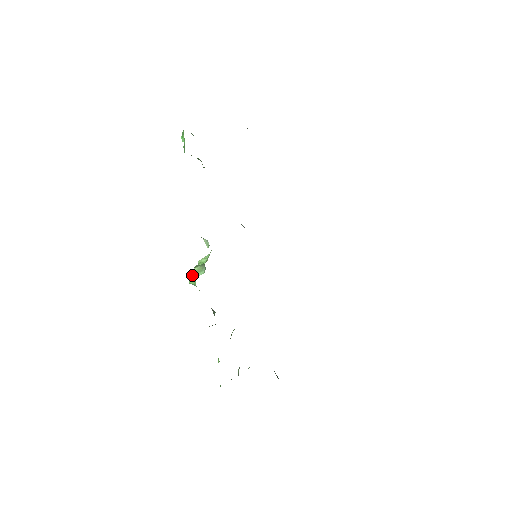
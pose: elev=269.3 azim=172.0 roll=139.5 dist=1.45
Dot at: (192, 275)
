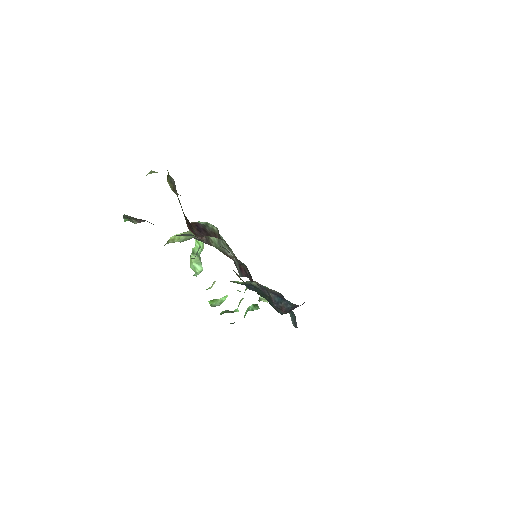
Dot at: (191, 262)
